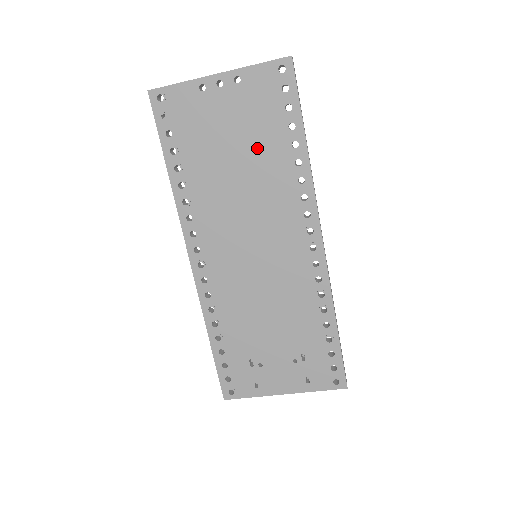
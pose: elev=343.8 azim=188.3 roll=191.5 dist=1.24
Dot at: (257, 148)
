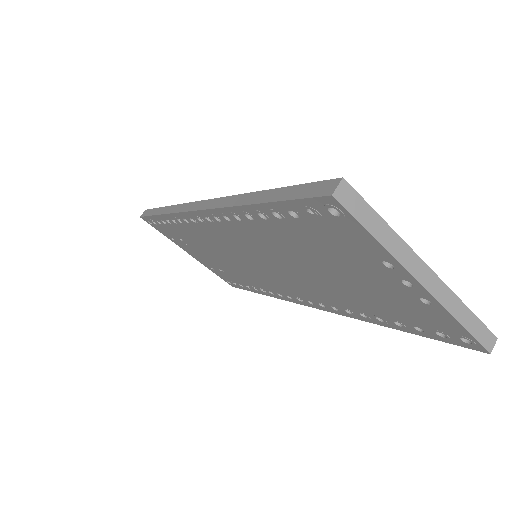
Dot at: (352, 293)
